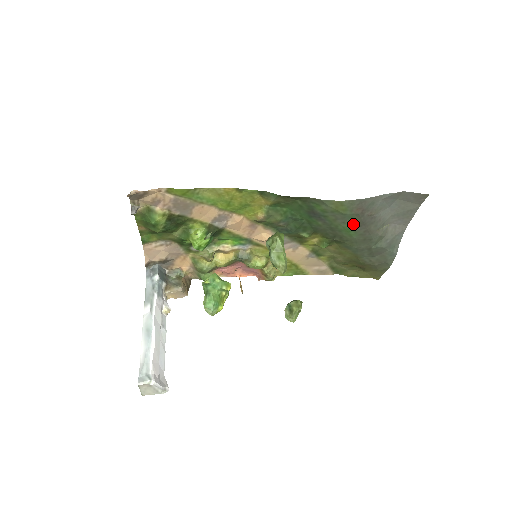
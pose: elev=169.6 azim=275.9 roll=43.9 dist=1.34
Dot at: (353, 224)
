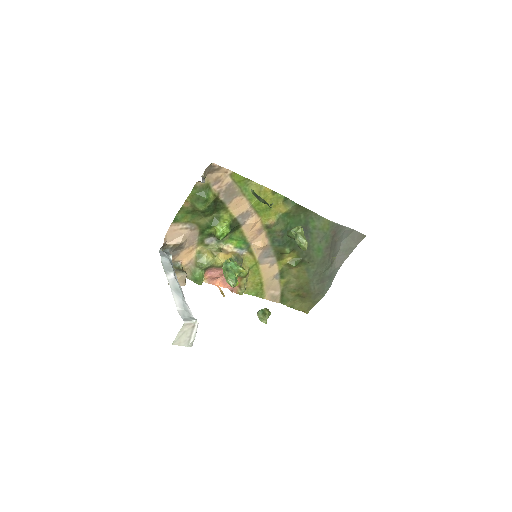
Dot at: (325, 245)
